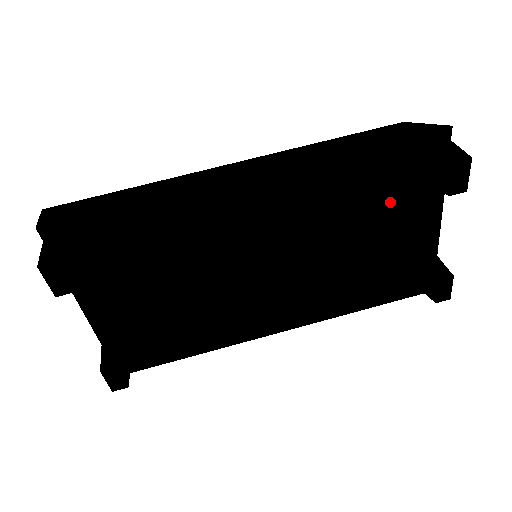
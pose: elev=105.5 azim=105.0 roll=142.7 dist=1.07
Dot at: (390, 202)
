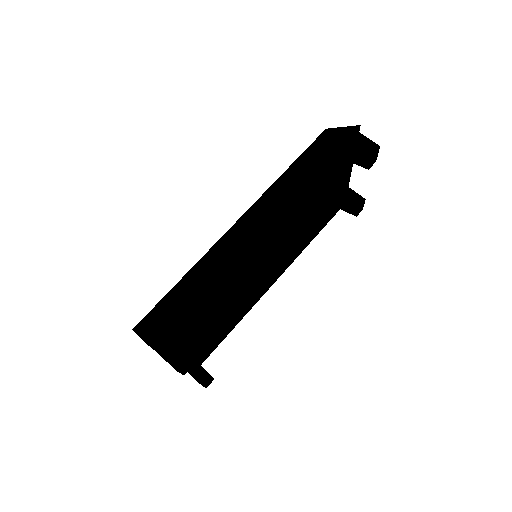
Dot at: (322, 176)
